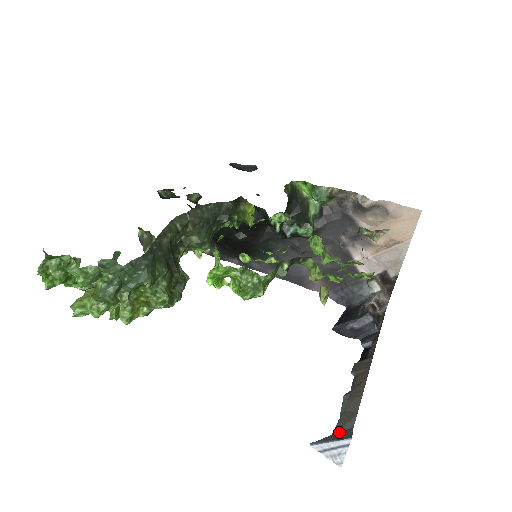
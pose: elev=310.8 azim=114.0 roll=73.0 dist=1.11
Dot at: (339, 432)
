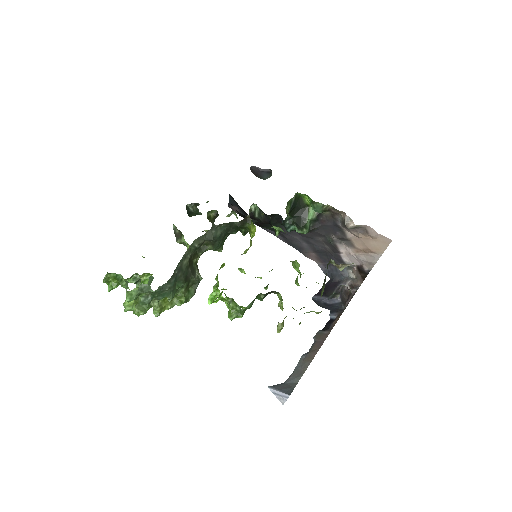
Dot at: (288, 383)
